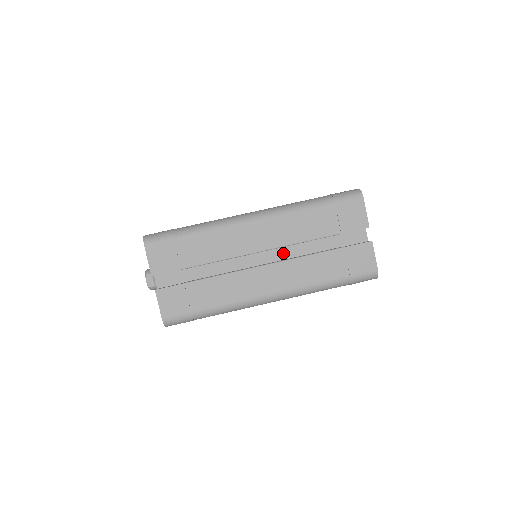
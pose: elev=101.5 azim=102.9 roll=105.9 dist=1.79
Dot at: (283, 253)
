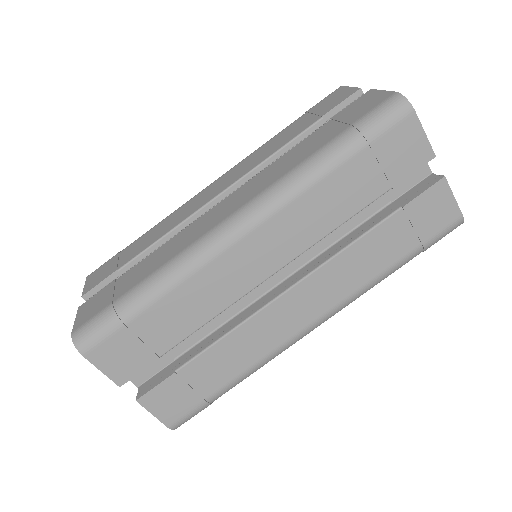
Dot at: (304, 252)
